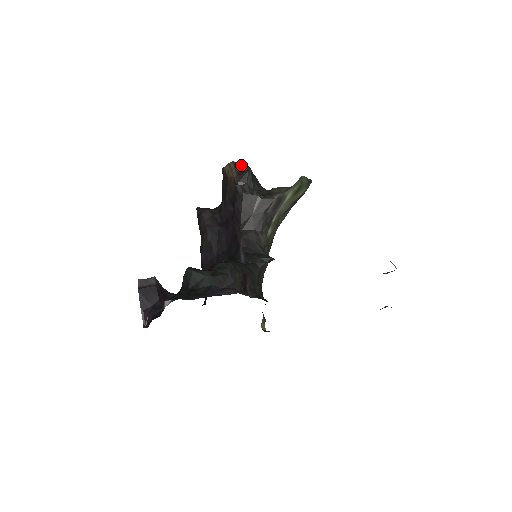
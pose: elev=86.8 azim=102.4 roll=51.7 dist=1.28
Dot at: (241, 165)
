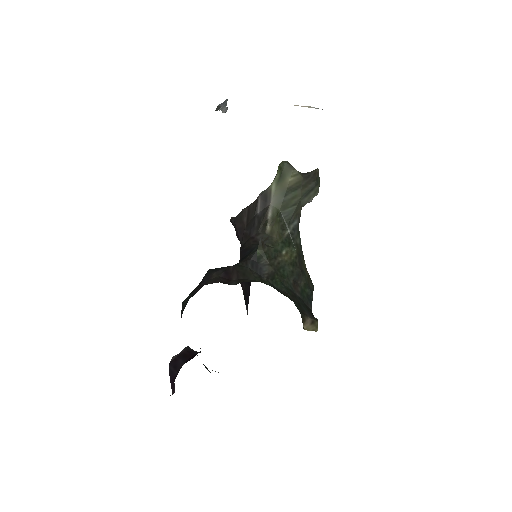
Dot at: occluded
